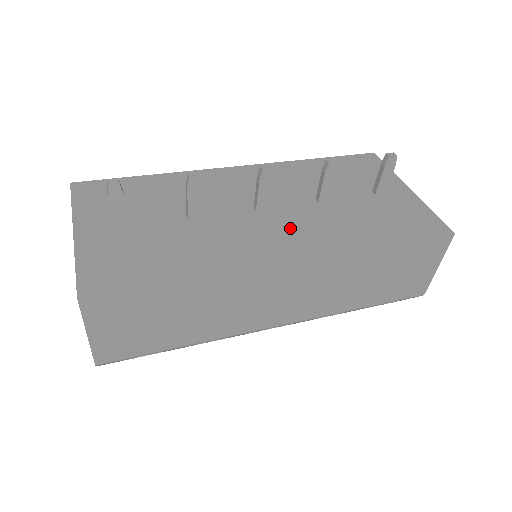
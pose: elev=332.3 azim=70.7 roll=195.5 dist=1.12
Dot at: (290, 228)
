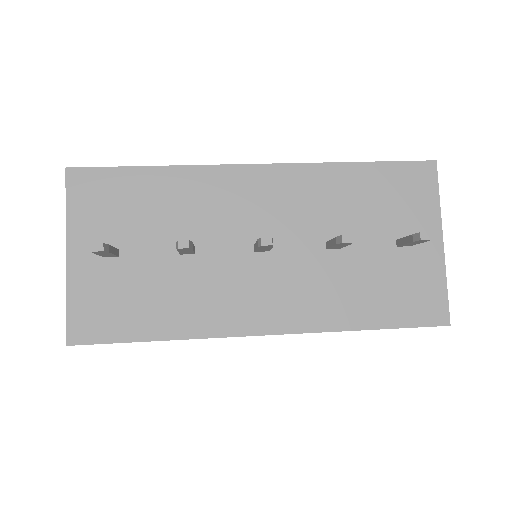
Dot at: (281, 286)
